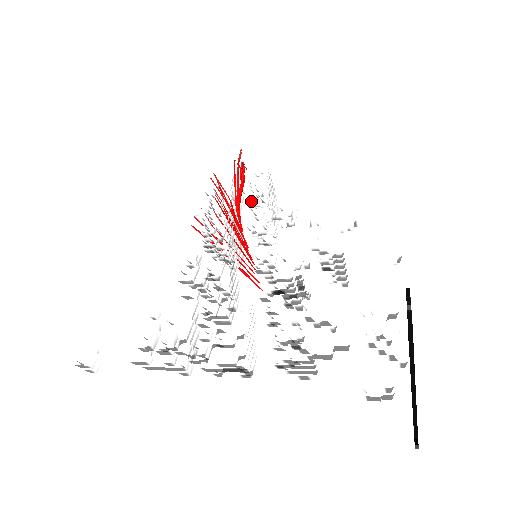
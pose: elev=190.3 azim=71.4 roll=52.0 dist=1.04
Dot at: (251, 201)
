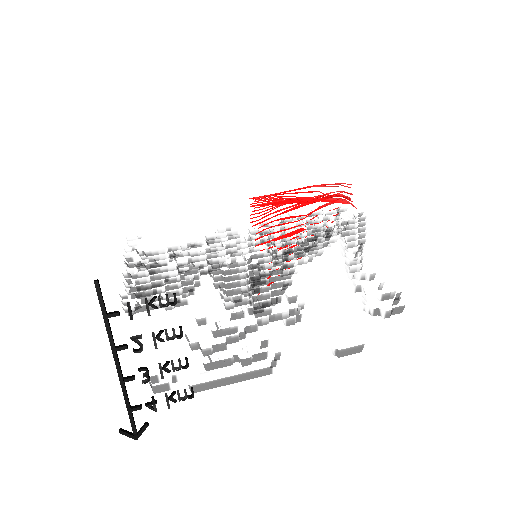
Dot at: occluded
